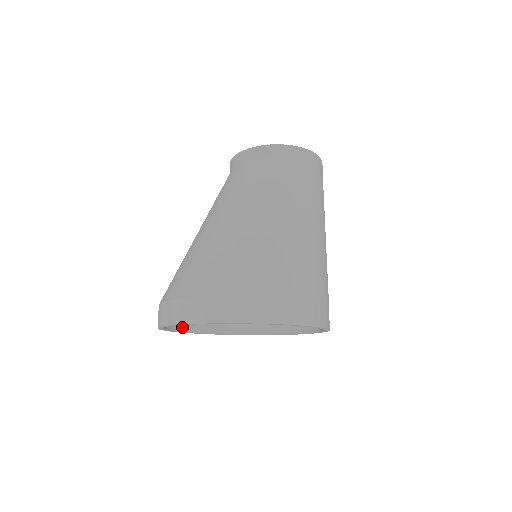
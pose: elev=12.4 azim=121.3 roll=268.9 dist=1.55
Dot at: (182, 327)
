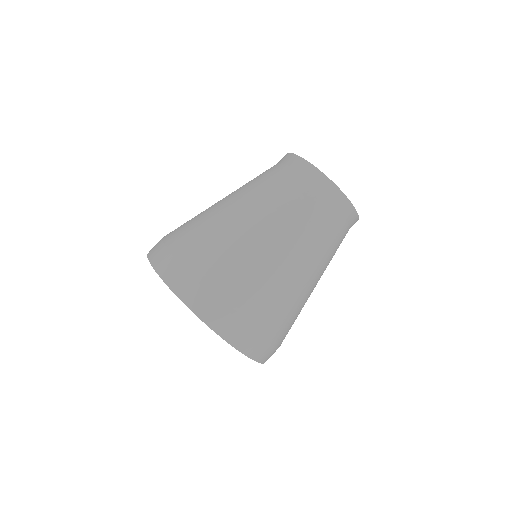
Dot at: occluded
